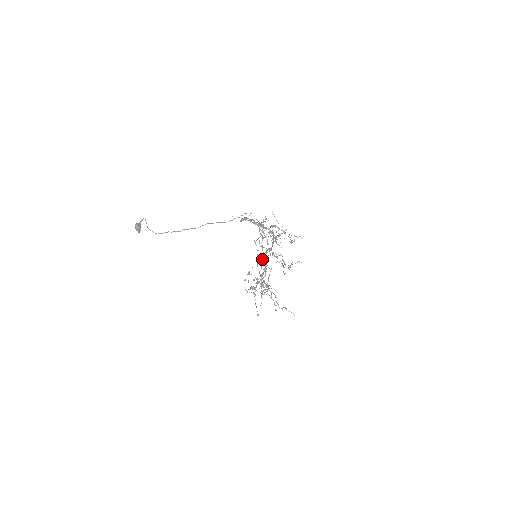
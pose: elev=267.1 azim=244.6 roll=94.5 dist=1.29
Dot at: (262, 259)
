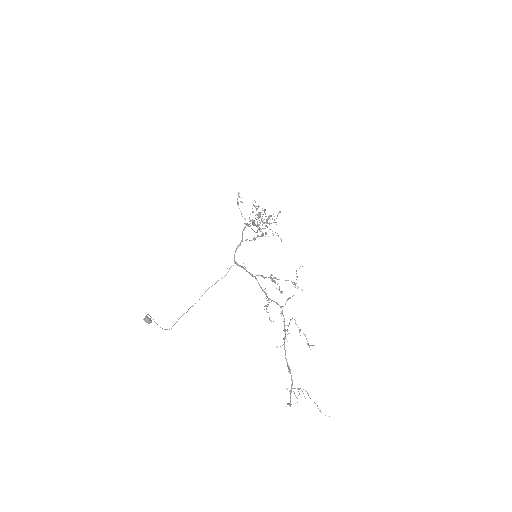
Dot at: occluded
